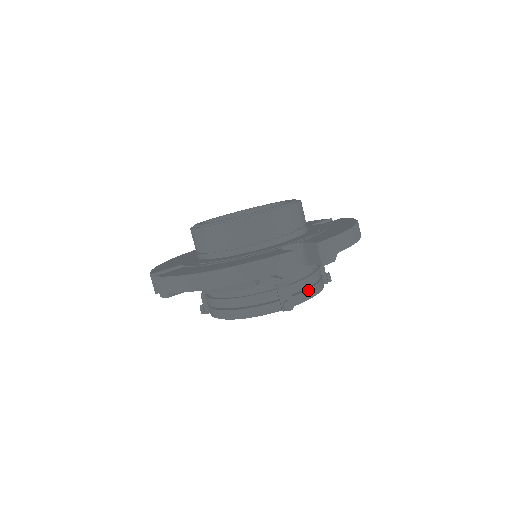
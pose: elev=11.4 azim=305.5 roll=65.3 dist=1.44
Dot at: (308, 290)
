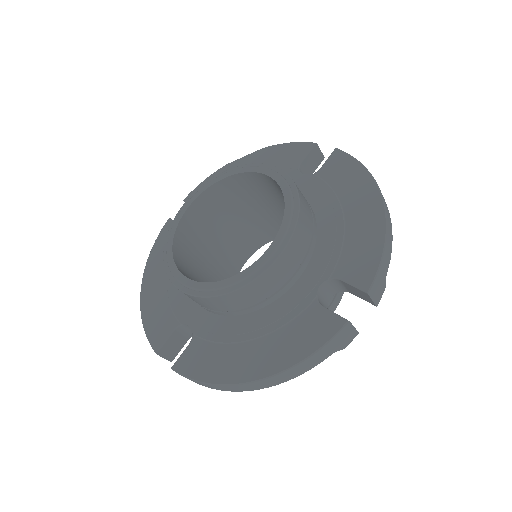
Dot at: occluded
